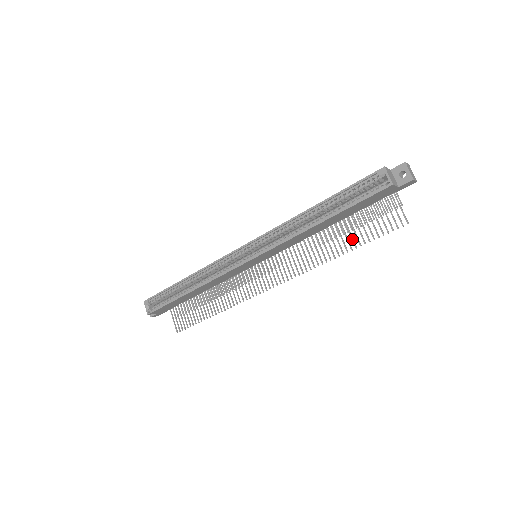
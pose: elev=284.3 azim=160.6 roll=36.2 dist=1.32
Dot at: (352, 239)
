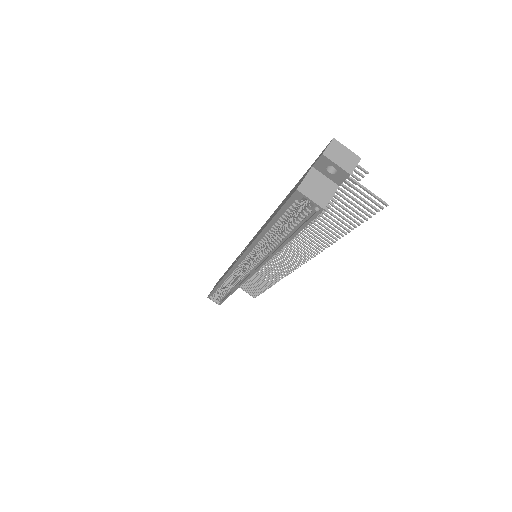
Dot at: occluded
